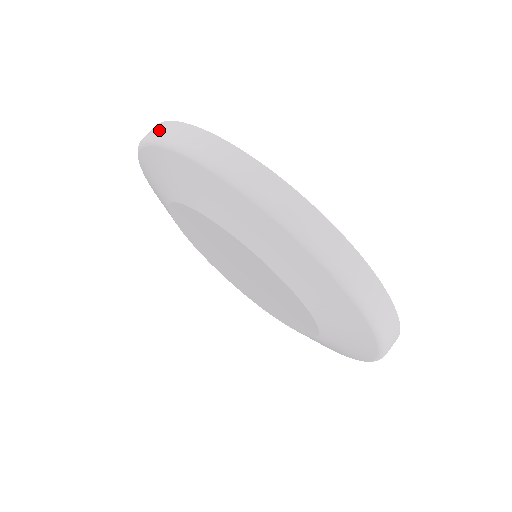
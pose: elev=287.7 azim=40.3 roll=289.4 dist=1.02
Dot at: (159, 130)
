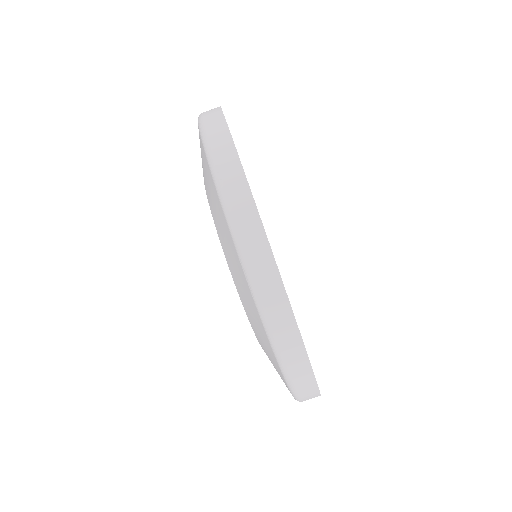
Dot at: (273, 305)
